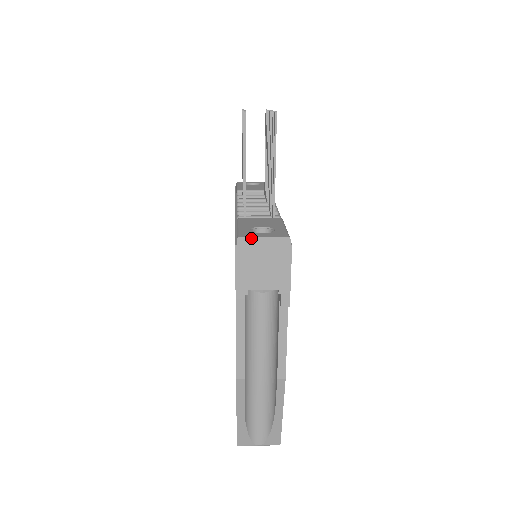
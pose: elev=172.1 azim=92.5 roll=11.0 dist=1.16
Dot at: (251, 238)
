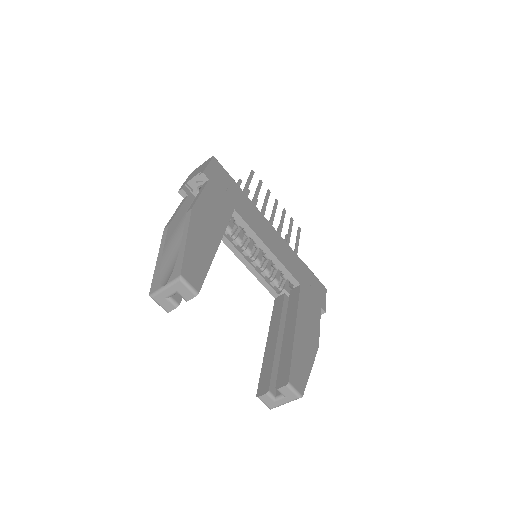
Dot at: (197, 168)
